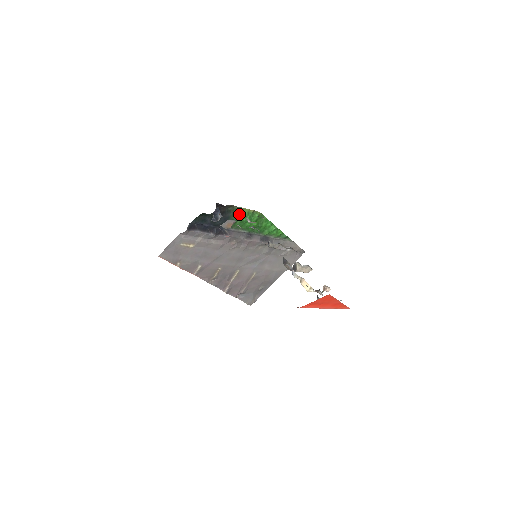
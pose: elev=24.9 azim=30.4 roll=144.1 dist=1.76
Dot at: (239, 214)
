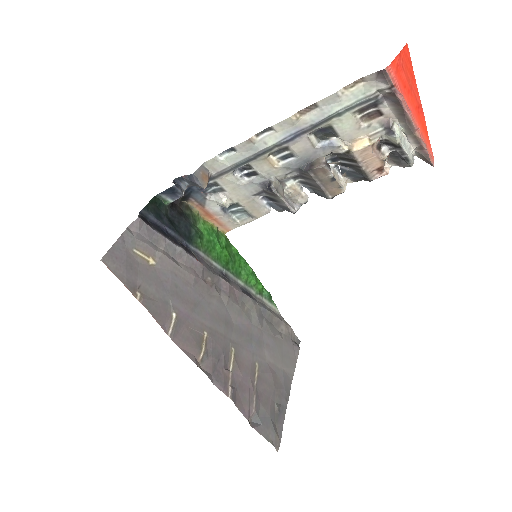
Dot at: (201, 227)
